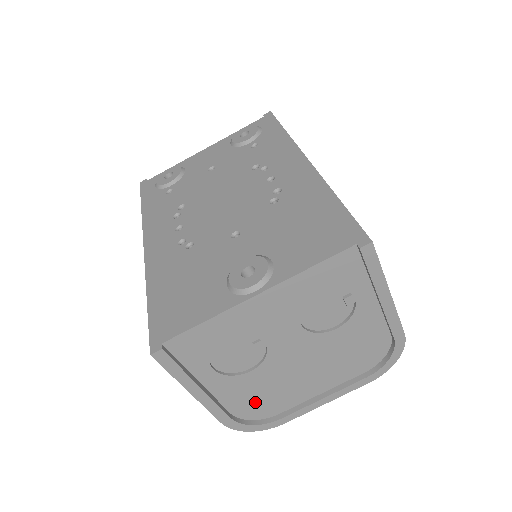
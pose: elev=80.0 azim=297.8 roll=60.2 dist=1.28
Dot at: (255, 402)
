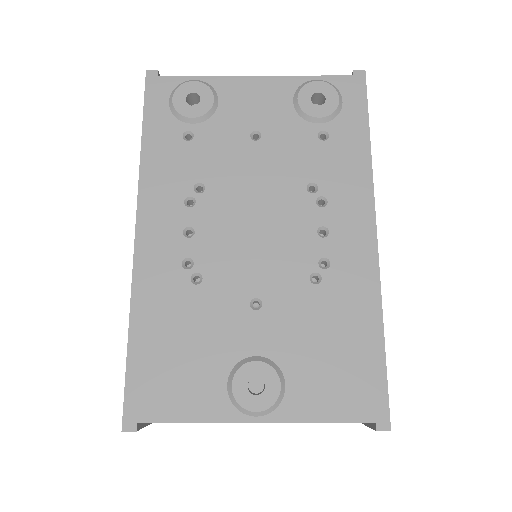
Dot at: occluded
